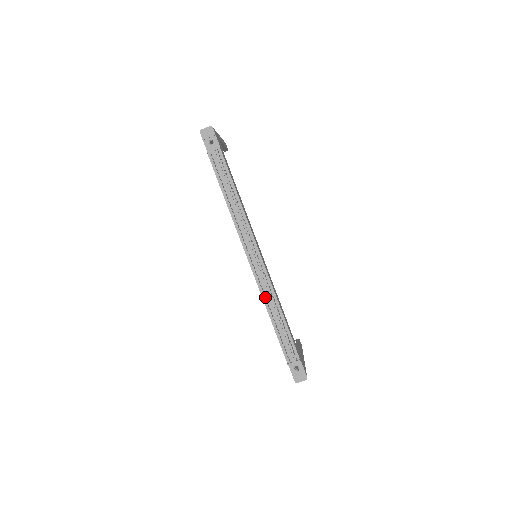
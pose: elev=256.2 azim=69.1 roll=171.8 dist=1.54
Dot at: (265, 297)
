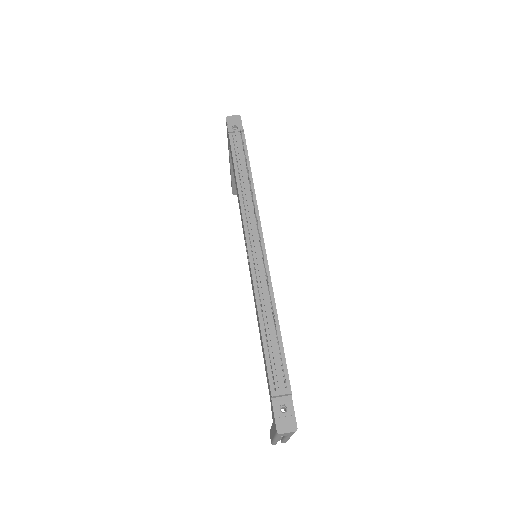
Dot at: (258, 293)
